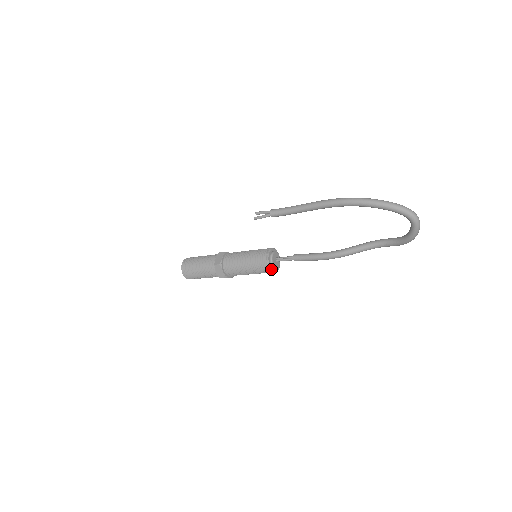
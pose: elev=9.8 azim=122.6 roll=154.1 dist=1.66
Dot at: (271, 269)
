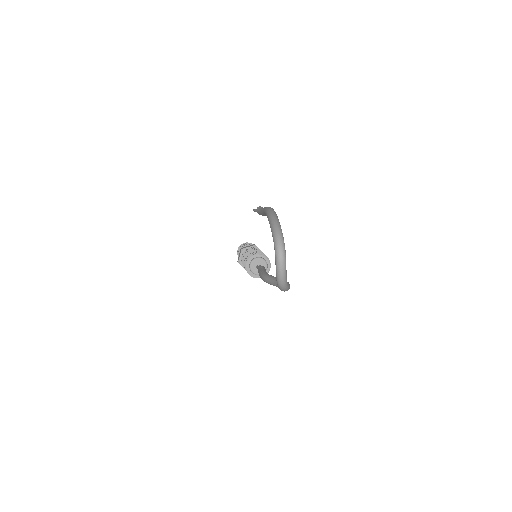
Dot at: (246, 268)
